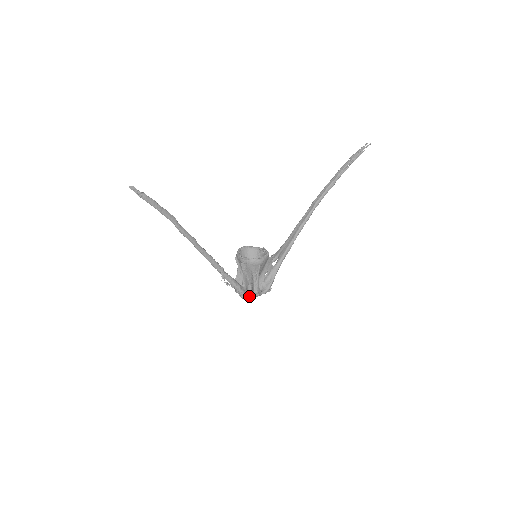
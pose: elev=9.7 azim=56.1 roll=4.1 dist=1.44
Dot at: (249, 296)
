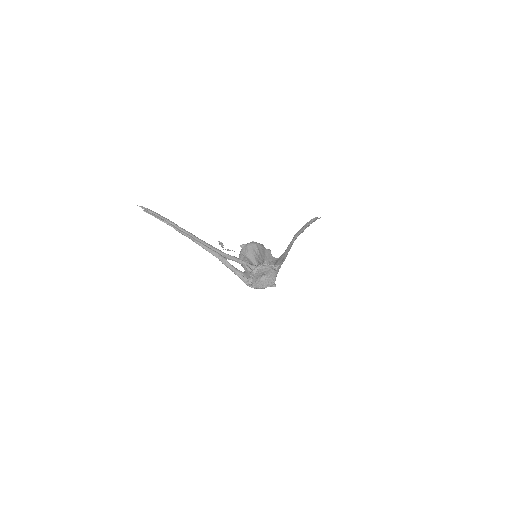
Dot at: (257, 265)
